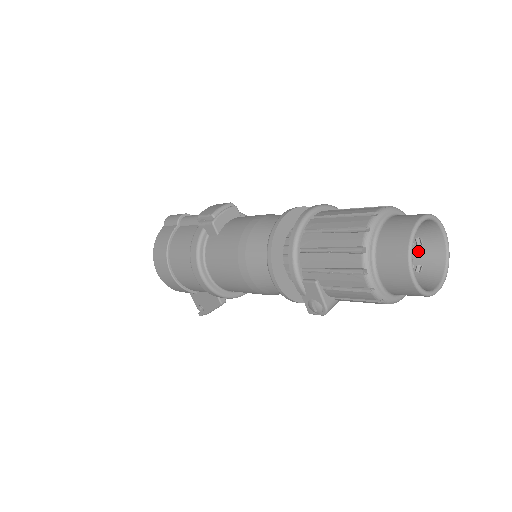
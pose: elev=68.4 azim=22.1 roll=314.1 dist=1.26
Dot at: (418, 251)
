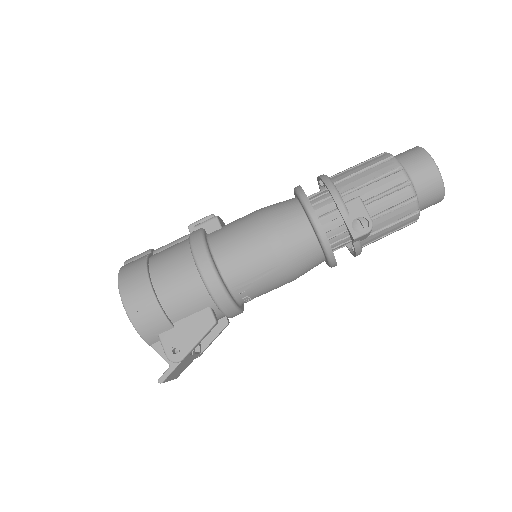
Dot at: occluded
